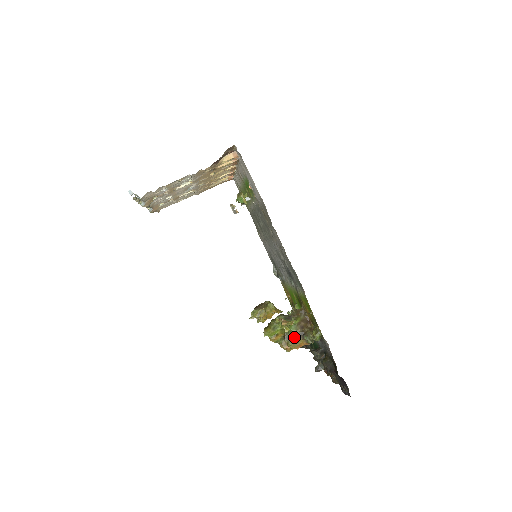
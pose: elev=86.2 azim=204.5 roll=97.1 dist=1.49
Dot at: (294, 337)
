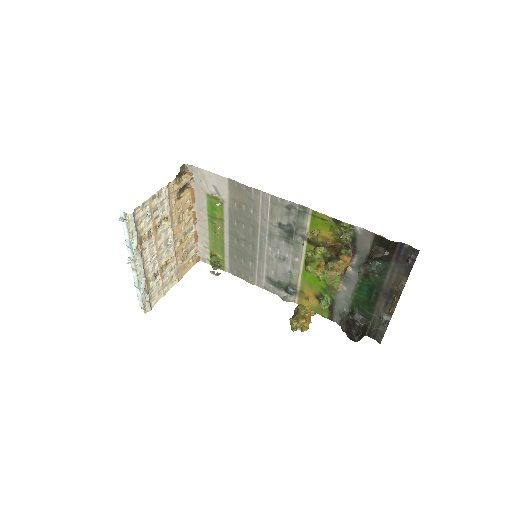
Dot at: (333, 258)
